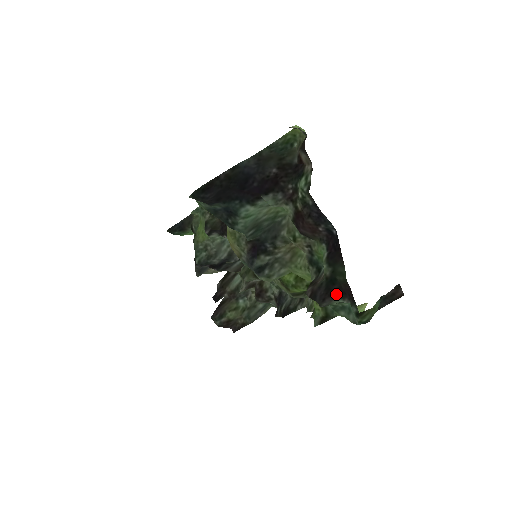
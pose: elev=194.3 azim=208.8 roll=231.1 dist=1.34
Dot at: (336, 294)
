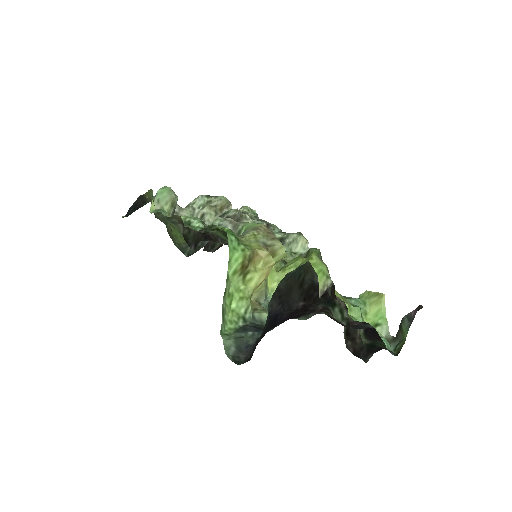
Dot at: (376, 351)
